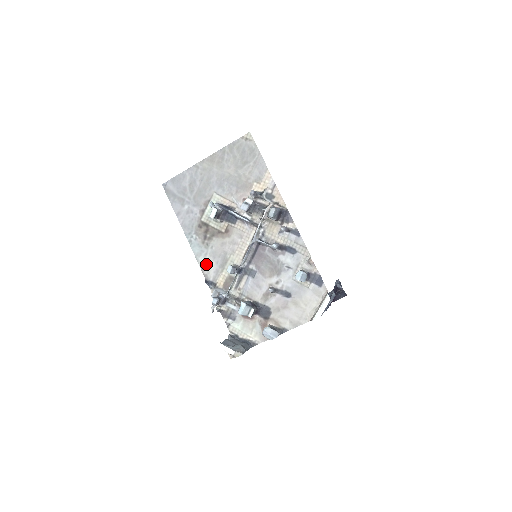
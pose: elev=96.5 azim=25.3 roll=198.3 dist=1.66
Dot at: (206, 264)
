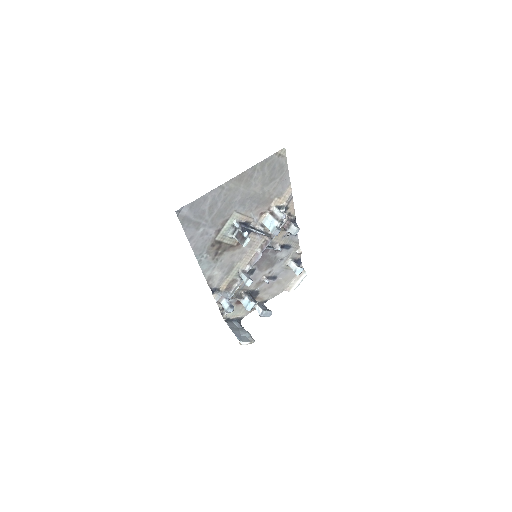
Dot at: (213, 276)
